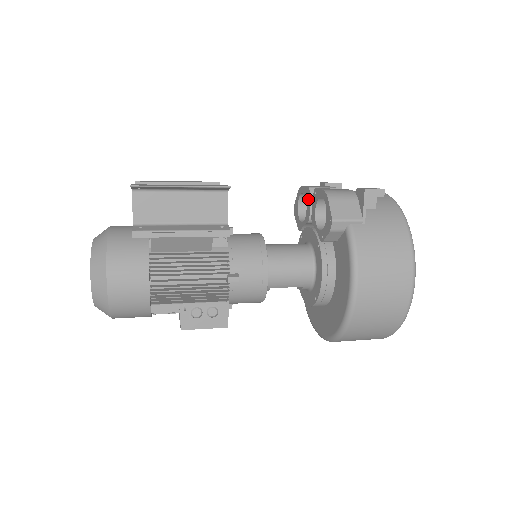
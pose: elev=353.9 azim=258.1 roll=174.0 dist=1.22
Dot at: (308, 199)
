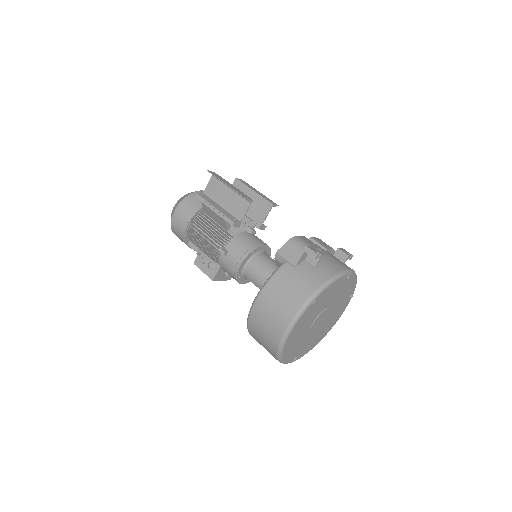
Dot at: occluded
